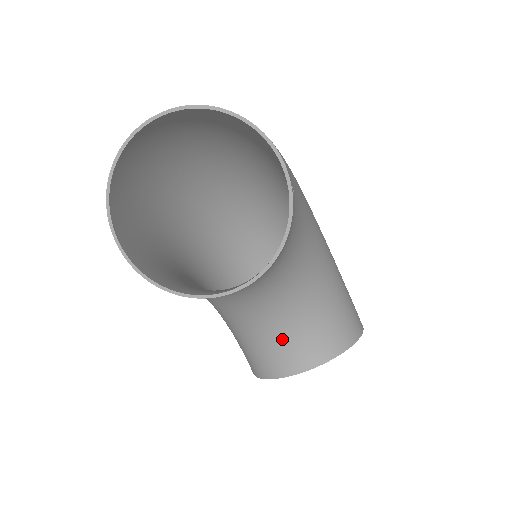
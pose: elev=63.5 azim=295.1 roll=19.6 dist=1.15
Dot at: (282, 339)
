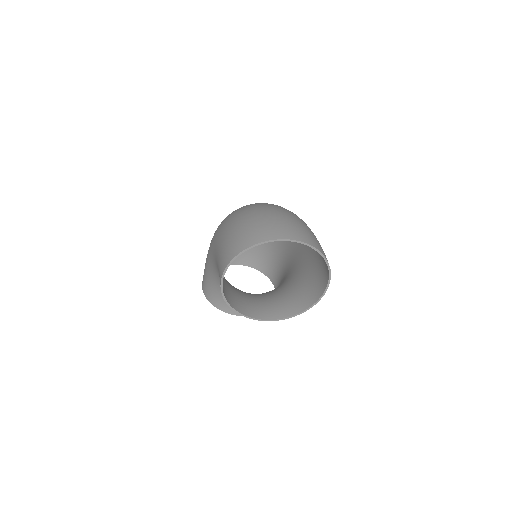
Dot at: occluded
